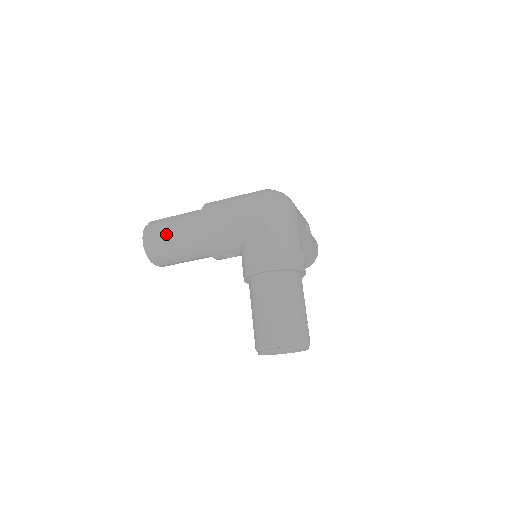
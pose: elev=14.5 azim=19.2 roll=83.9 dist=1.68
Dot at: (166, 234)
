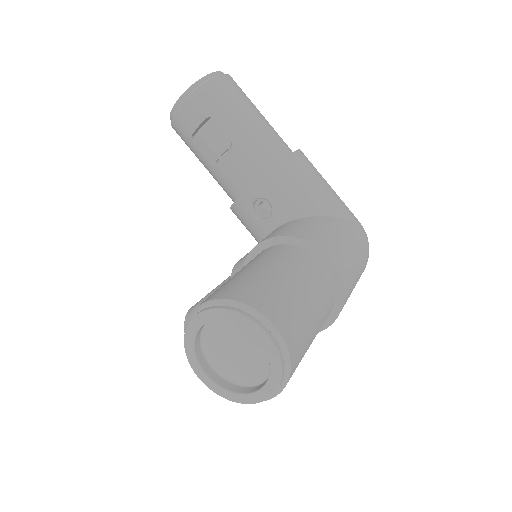
Dot at: (249, 104)
